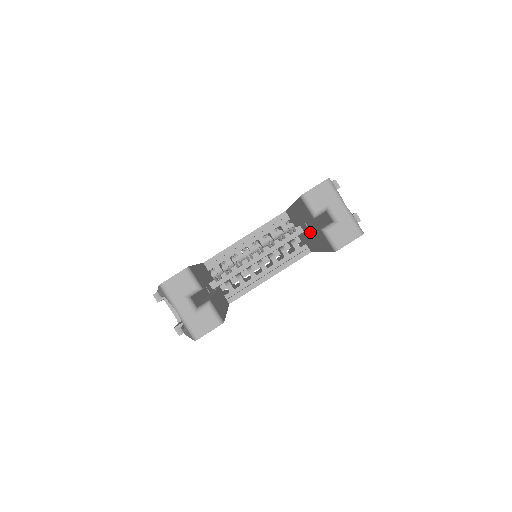
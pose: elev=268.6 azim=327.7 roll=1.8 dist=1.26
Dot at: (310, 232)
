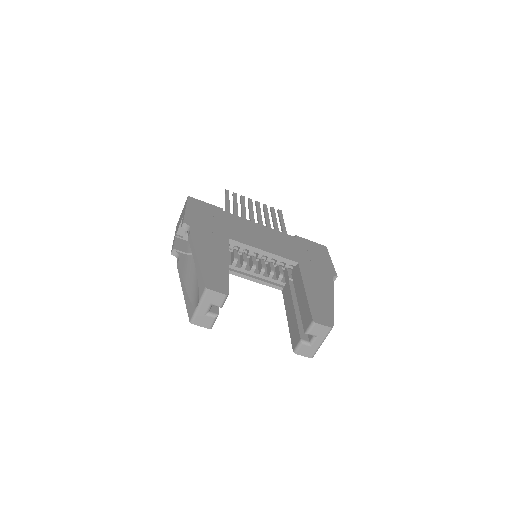
Dot at: (295, 309)
